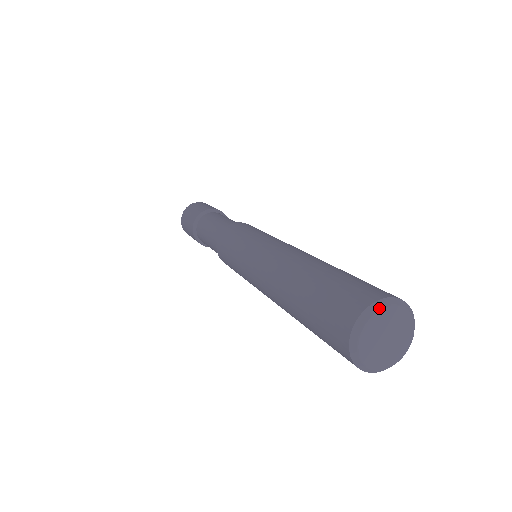
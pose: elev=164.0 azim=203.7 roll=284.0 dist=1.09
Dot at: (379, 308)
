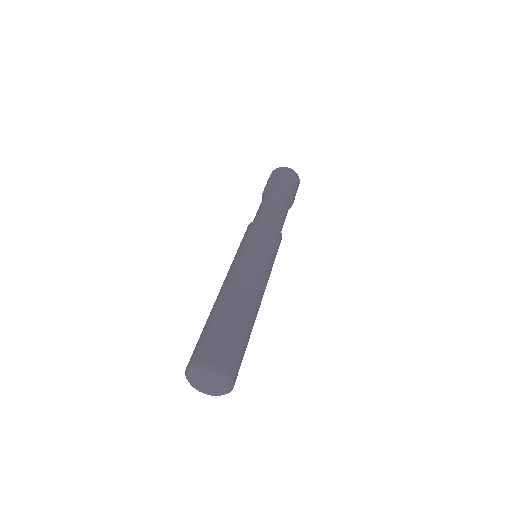
Dot at: (206, 368)
